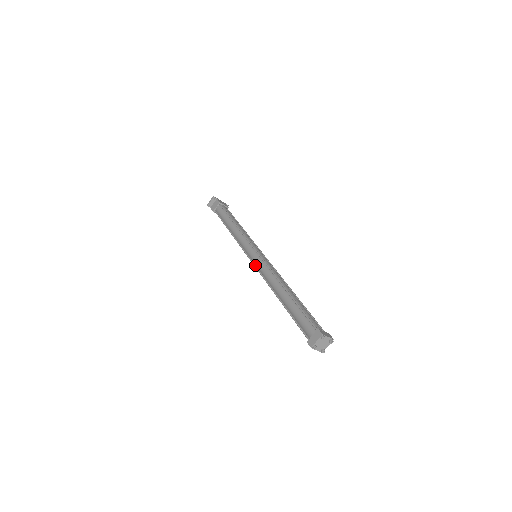
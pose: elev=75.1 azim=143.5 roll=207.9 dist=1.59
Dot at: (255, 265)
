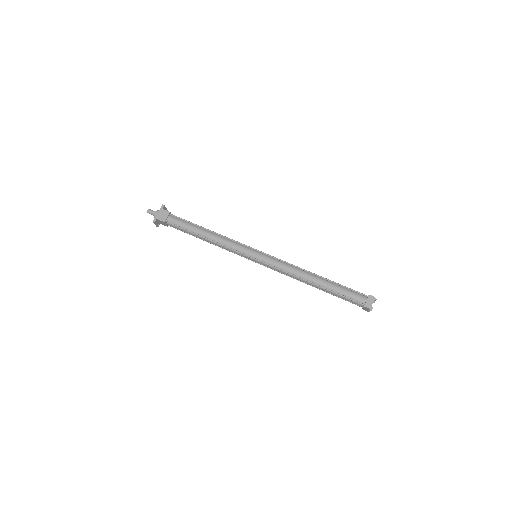
Dot at: (267, 267)
